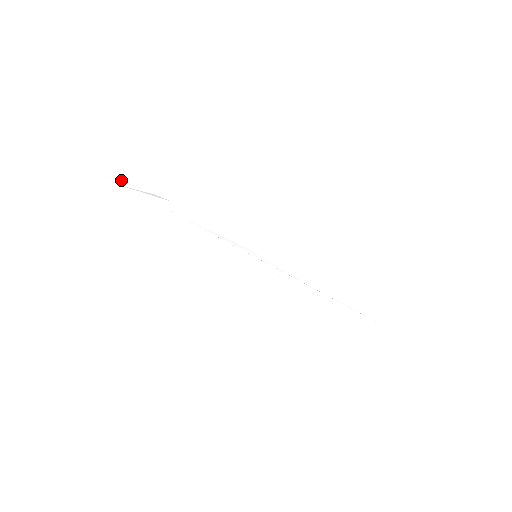
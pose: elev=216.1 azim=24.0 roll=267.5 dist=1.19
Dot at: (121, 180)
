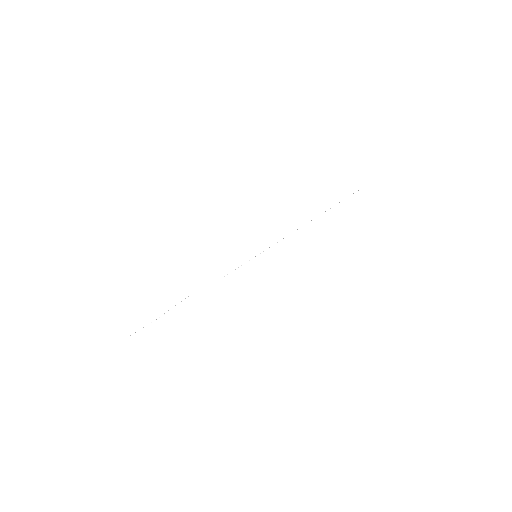
Dot at: occluded
